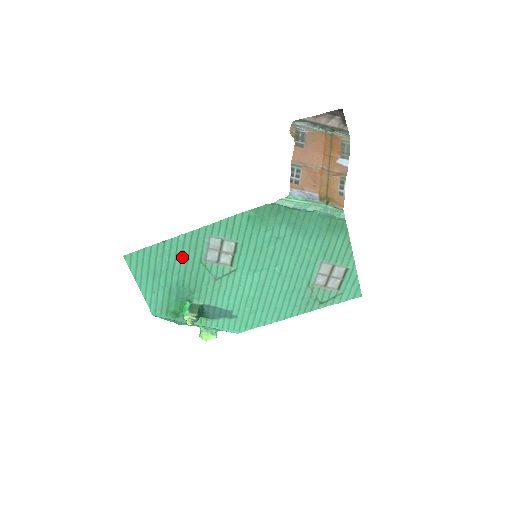
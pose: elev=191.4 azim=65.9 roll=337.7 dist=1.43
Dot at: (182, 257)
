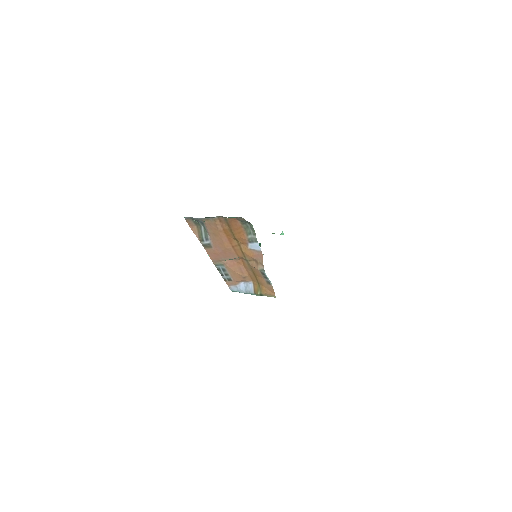
Dot at: occluded
